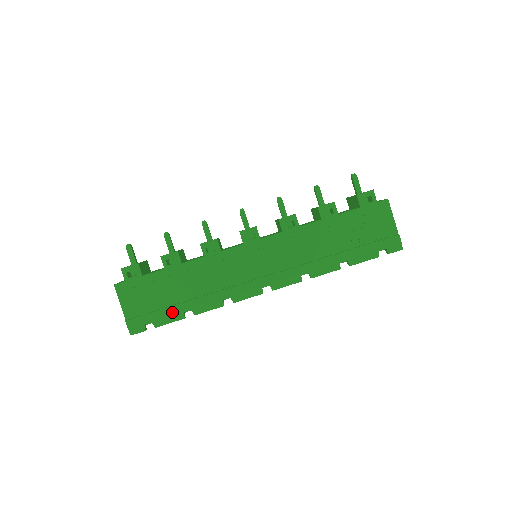
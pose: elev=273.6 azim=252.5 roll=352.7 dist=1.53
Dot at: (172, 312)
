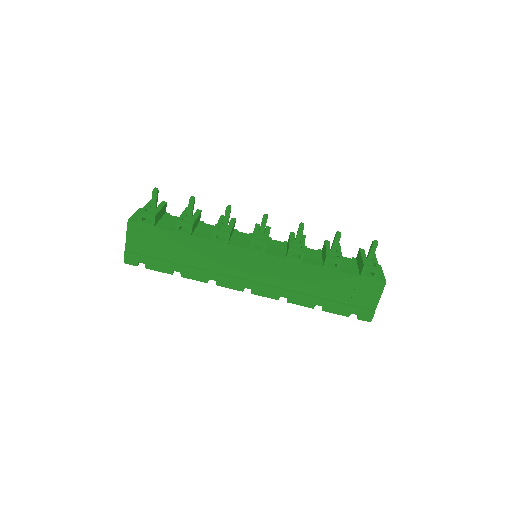
Dot at: (164, 266)
